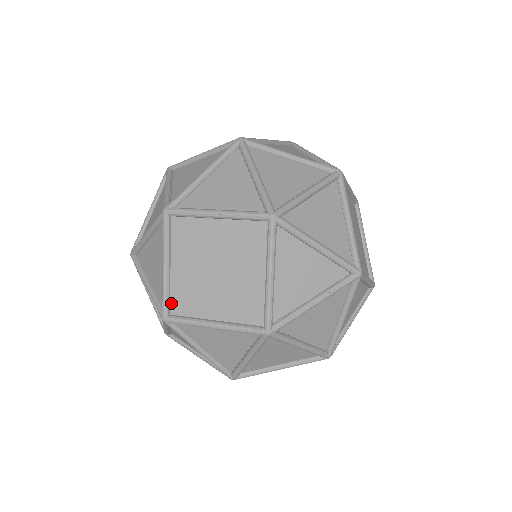
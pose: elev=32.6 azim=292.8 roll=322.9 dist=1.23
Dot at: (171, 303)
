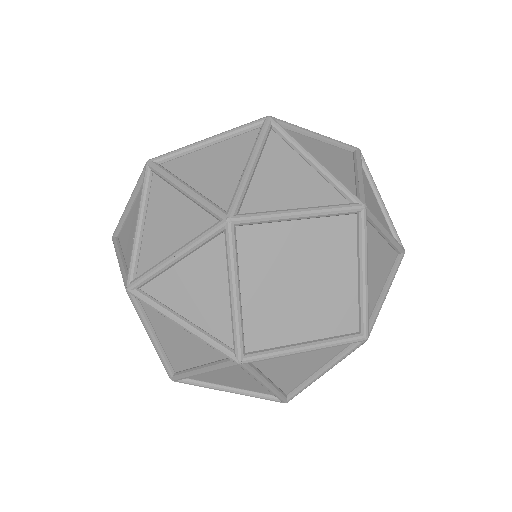
Dot at: occluded
